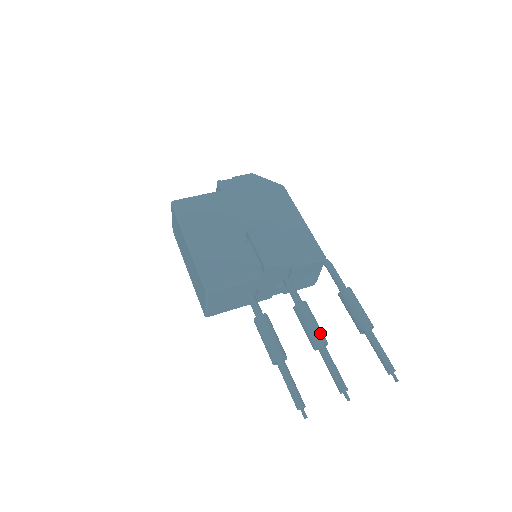
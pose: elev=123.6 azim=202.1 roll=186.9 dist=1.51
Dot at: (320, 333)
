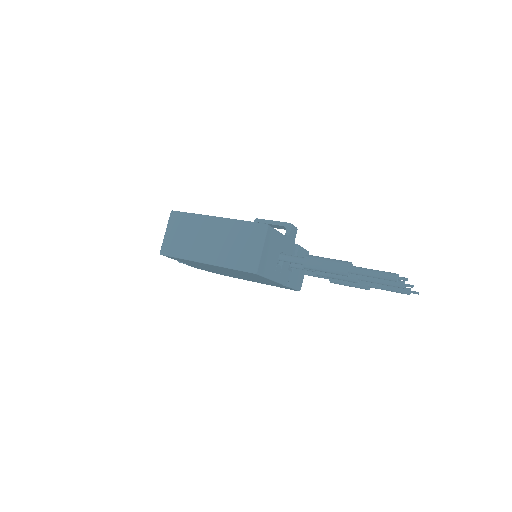
Dot at: occluded
